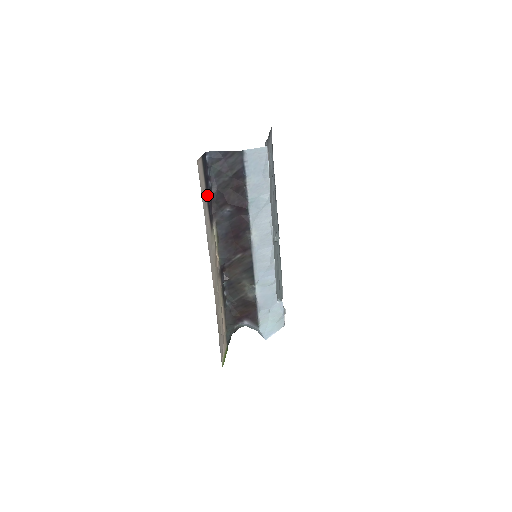
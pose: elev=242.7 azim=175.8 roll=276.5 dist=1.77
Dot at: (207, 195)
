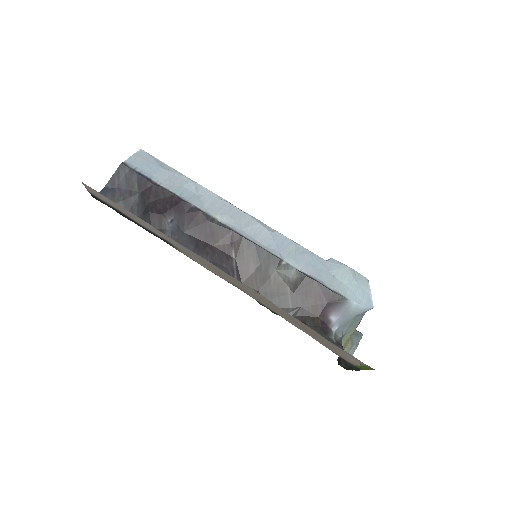
Dot at: occluded
